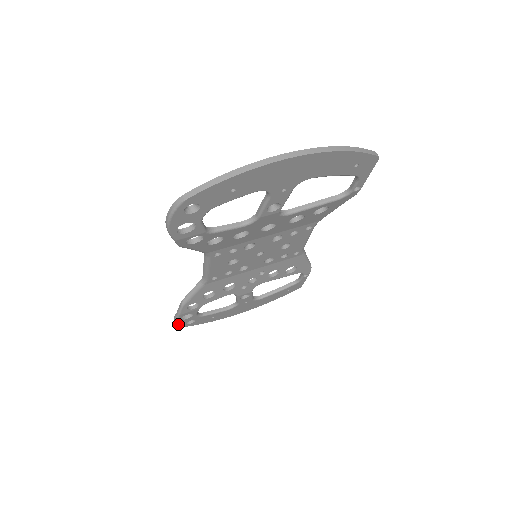
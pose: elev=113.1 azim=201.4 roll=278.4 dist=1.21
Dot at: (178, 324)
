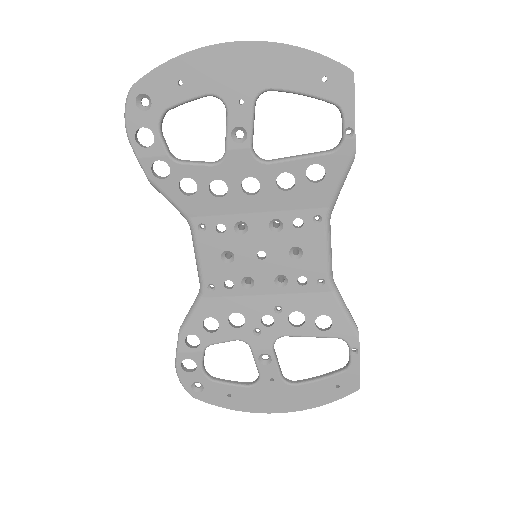
Dot at: (181, 381)
